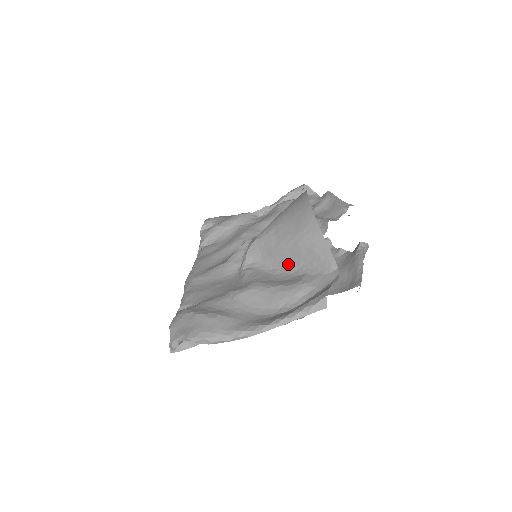
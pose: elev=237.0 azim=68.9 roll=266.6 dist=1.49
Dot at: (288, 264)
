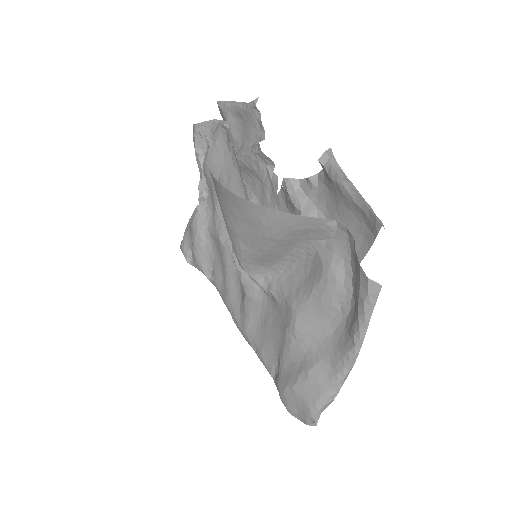
Dot at: (291, 254)
